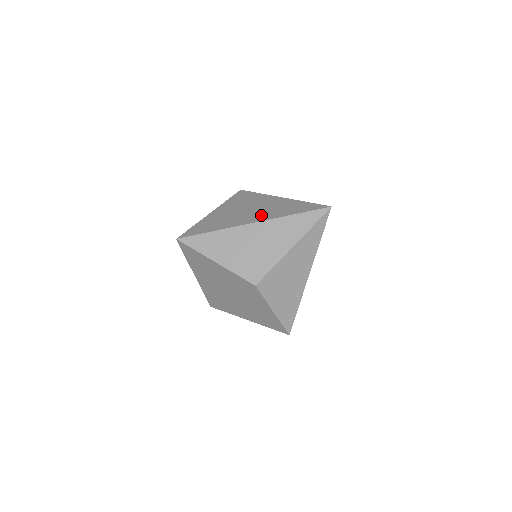
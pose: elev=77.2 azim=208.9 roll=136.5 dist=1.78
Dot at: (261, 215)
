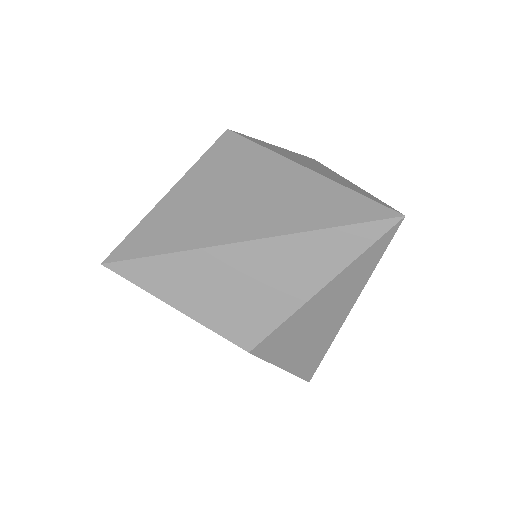
Dot at: (259, 219)
